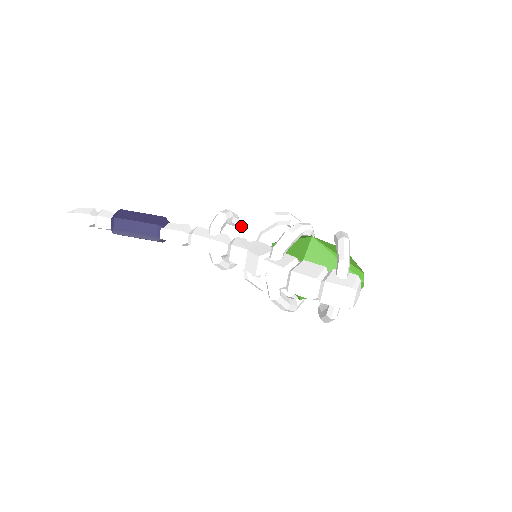
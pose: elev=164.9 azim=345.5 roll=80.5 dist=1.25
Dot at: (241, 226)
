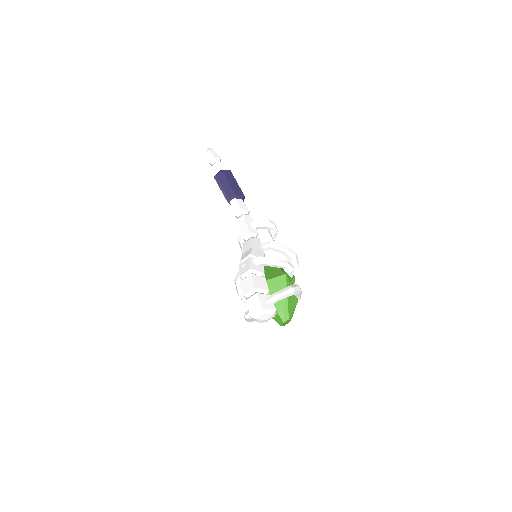
Dot at: (274, 239)
